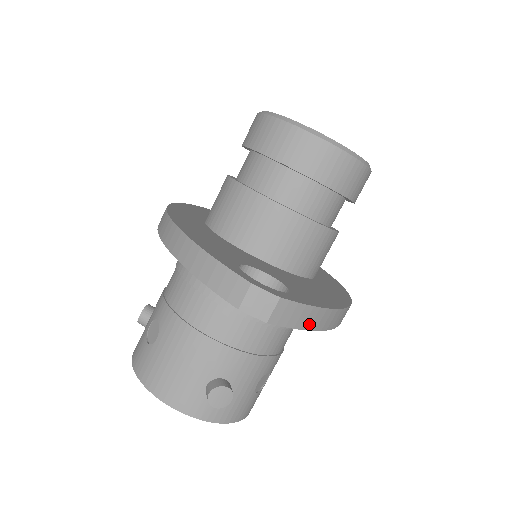
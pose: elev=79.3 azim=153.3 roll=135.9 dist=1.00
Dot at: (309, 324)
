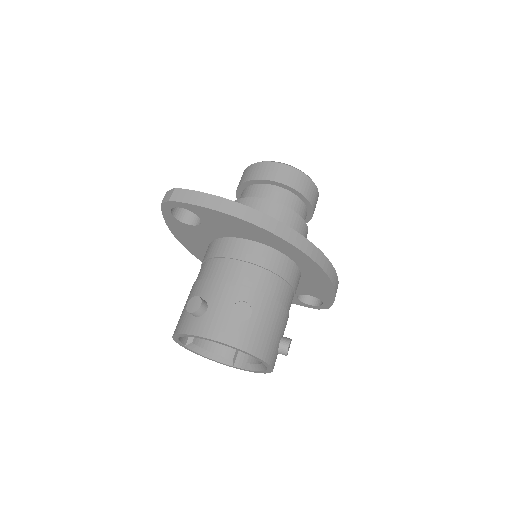
Dot at: (202, 203)
